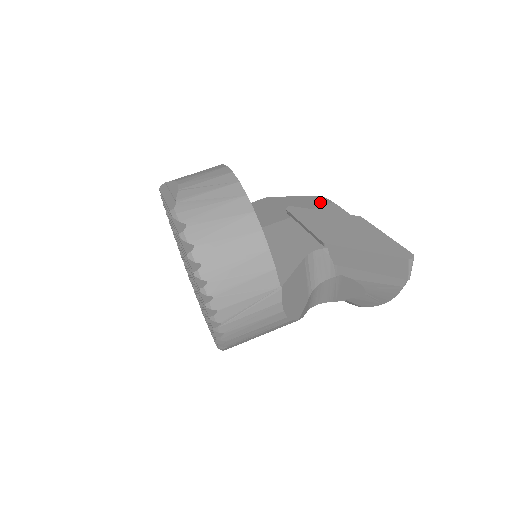
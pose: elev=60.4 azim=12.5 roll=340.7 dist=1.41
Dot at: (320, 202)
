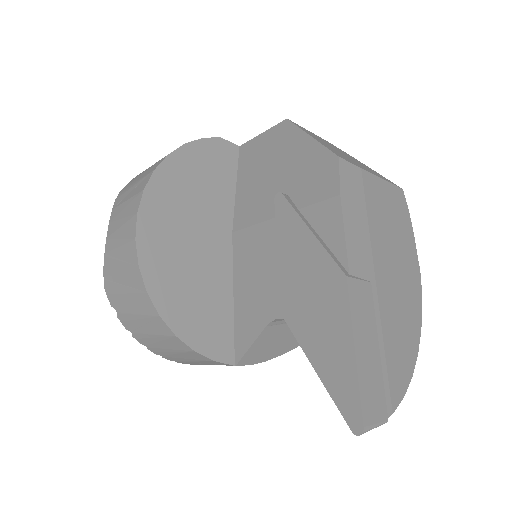
Dot at: (325, 184)
